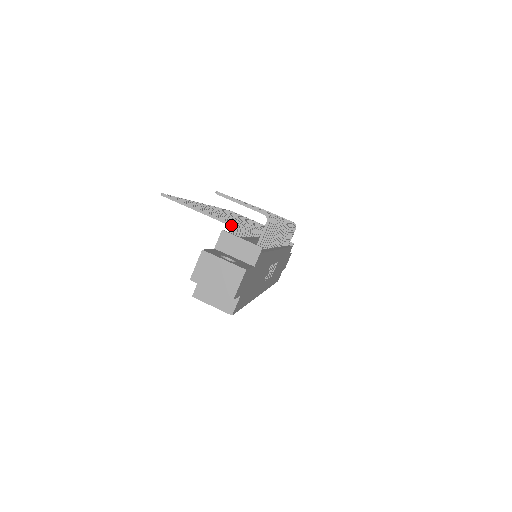
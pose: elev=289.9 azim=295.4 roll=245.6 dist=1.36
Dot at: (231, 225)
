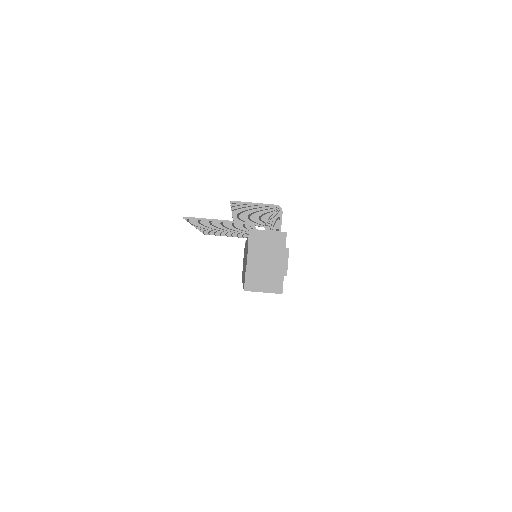
Dot at: (252, 224)
